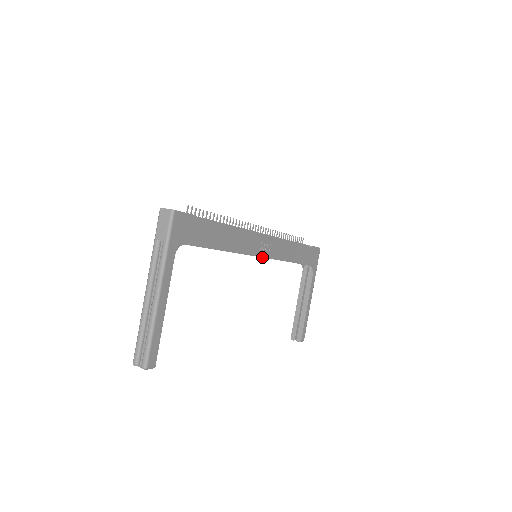
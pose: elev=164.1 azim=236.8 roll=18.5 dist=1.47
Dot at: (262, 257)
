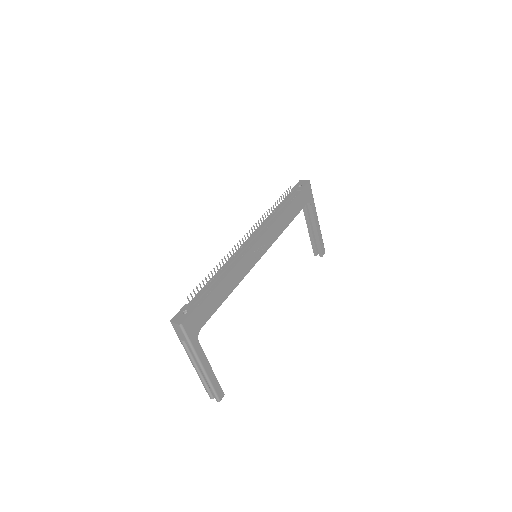
Dot at: occluded
